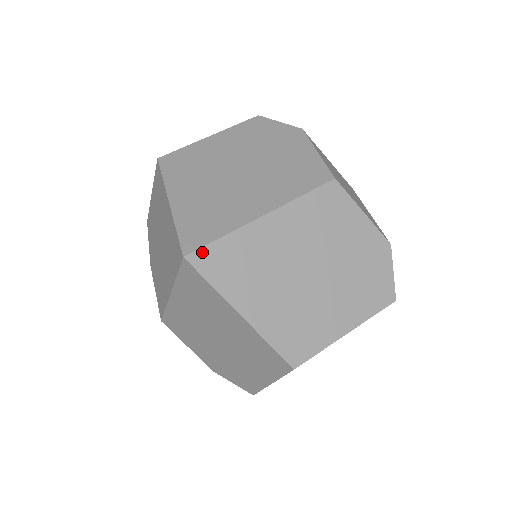
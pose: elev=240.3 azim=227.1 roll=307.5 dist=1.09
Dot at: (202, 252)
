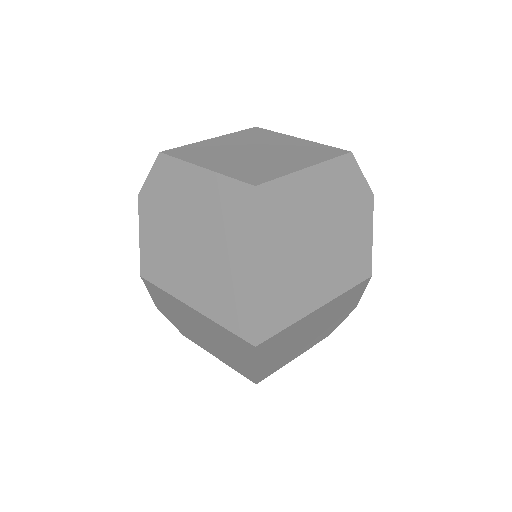
Dot at: (268, 340)
